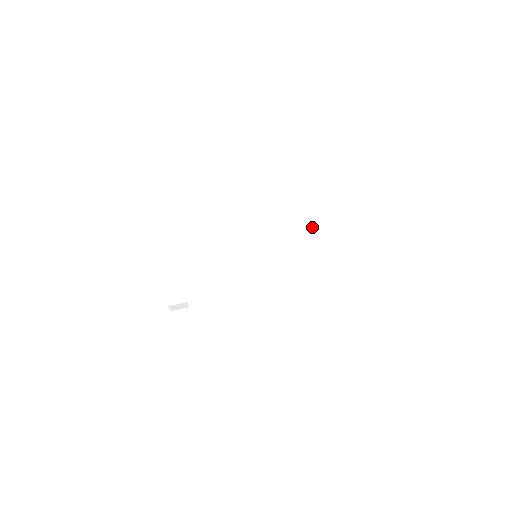
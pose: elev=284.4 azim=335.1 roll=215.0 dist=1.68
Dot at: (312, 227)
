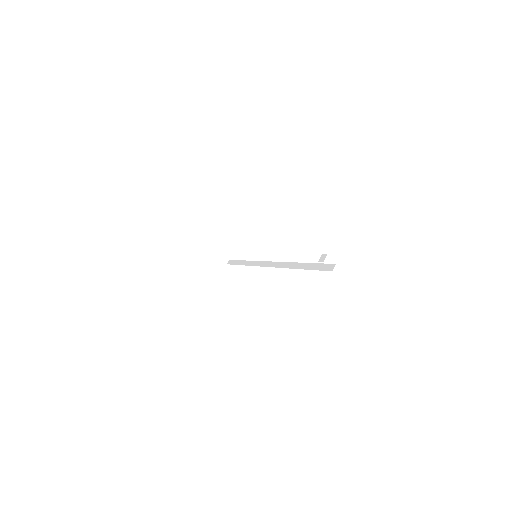
Dot at: (297, 268)
